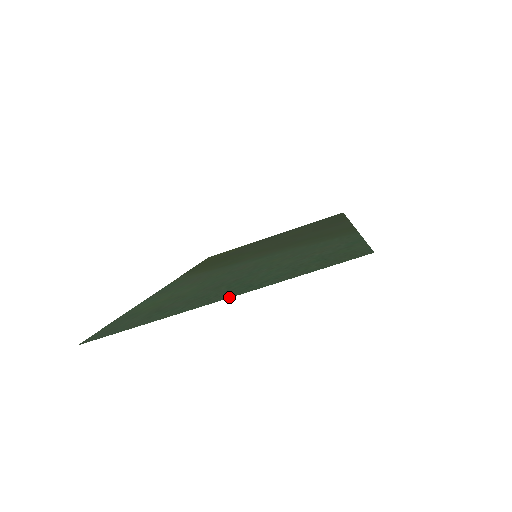
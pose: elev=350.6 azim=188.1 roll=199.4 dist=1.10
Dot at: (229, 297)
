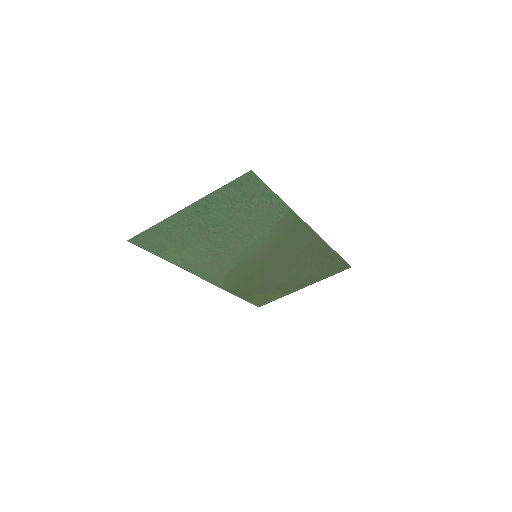
Dot at: (191, 205)
